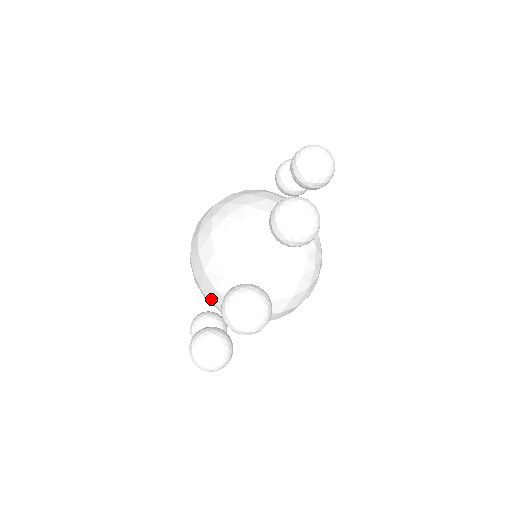
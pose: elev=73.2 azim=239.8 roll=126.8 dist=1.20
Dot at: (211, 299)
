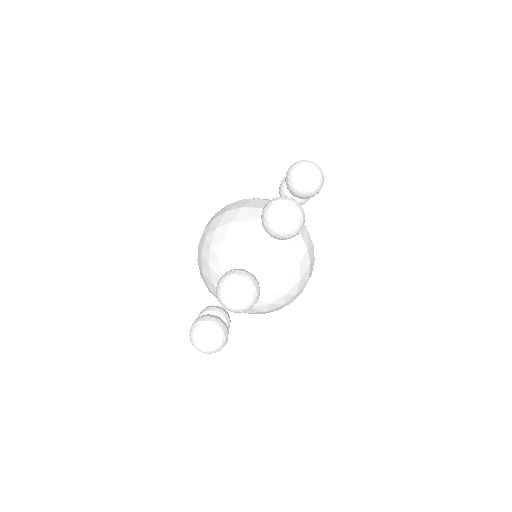
Dot at: occluded
